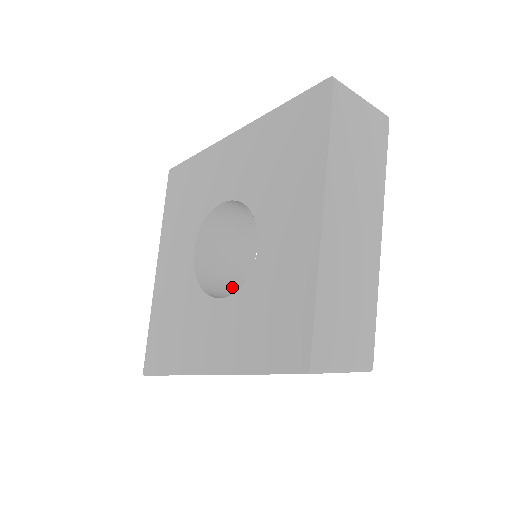
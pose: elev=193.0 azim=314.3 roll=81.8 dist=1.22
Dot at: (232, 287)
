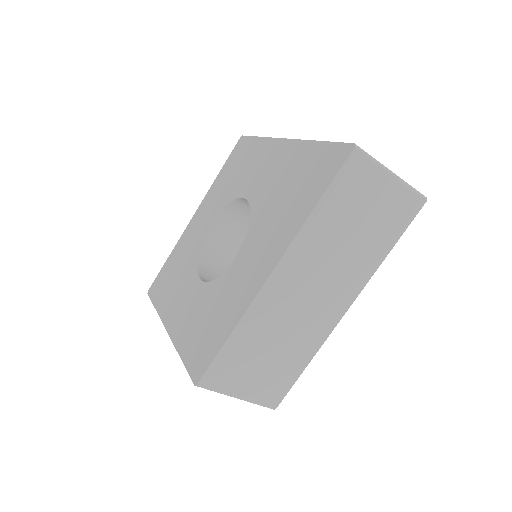
Dot at: occluded
